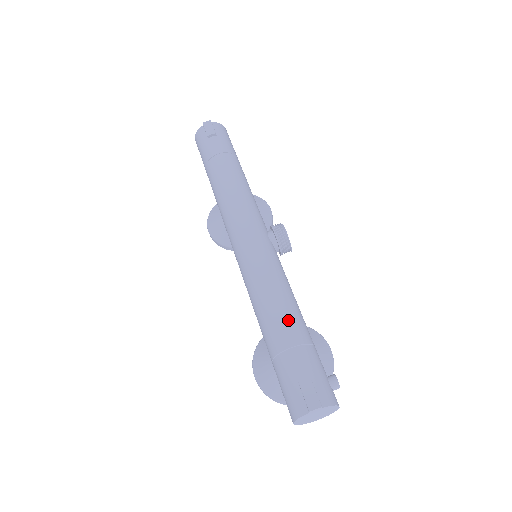
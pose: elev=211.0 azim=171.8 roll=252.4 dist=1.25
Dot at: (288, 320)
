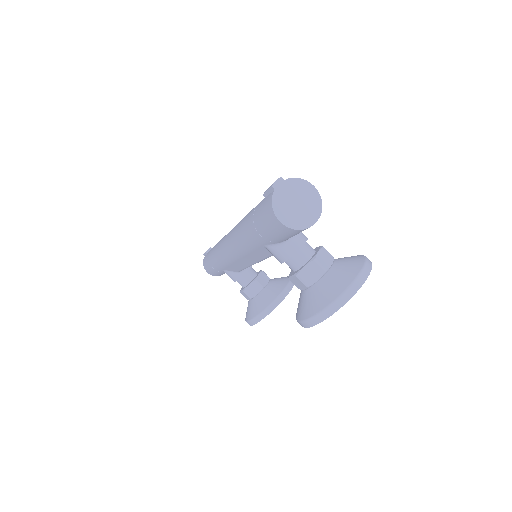
Dot at: occluded
